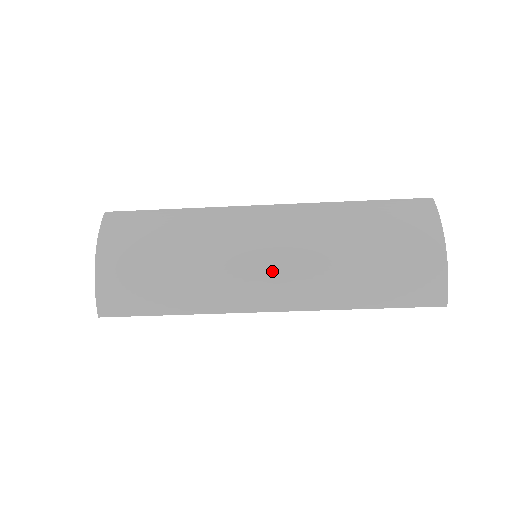
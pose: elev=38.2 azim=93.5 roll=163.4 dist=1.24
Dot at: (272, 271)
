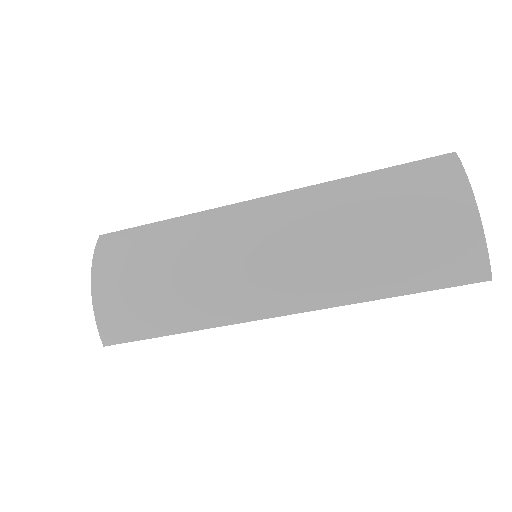
Dot at: (273, 270)
